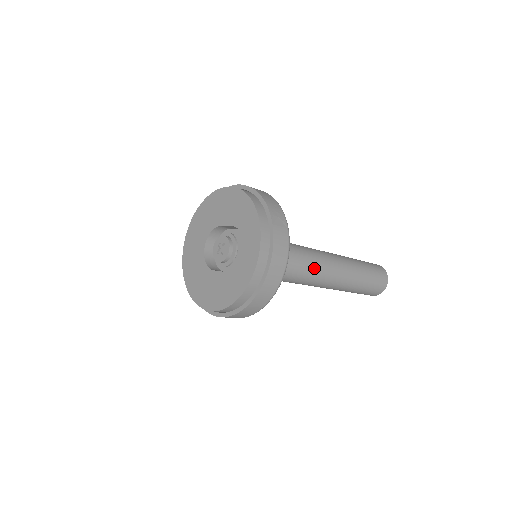
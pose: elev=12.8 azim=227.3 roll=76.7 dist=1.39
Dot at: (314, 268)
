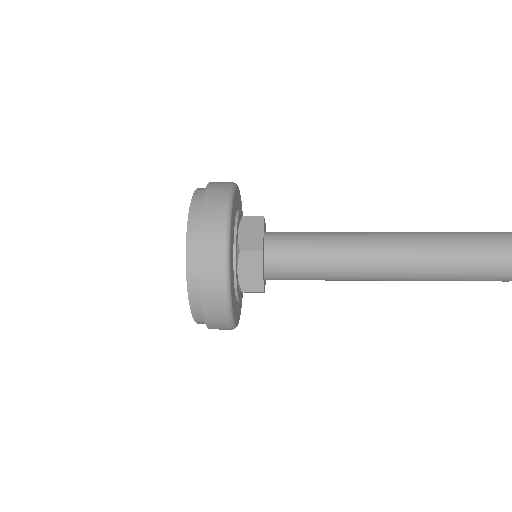
Dot at: (336, 243)
